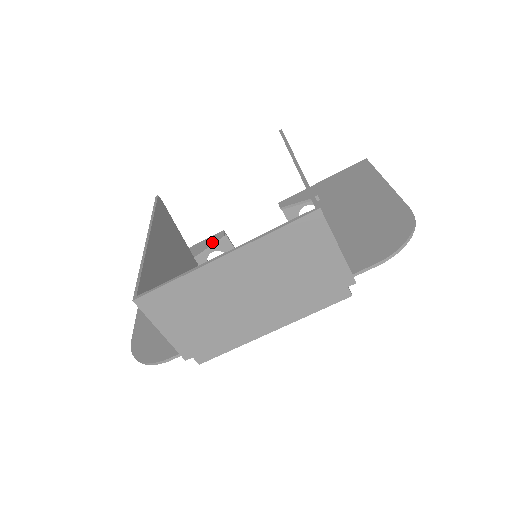
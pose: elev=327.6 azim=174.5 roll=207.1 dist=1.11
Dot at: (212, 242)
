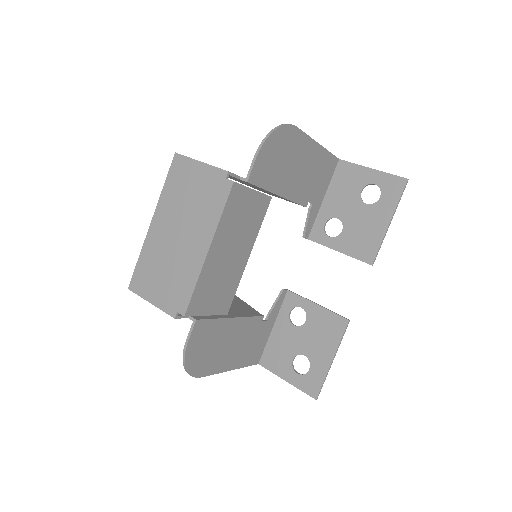
Dot at: (277, 300)
